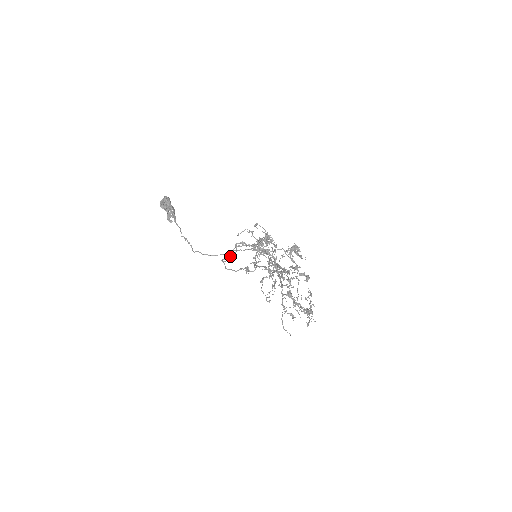
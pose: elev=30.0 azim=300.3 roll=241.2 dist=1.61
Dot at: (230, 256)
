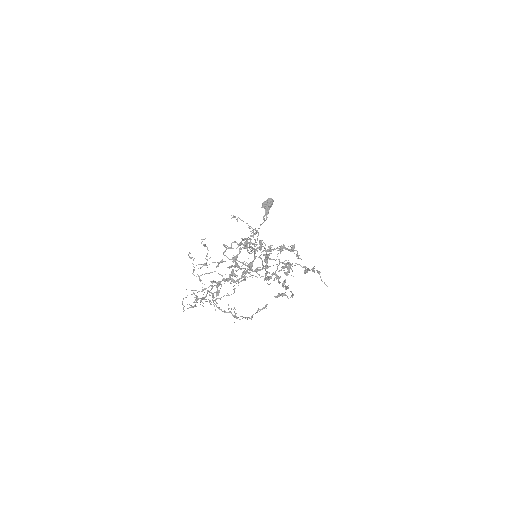
Dot at: (247, 251)
